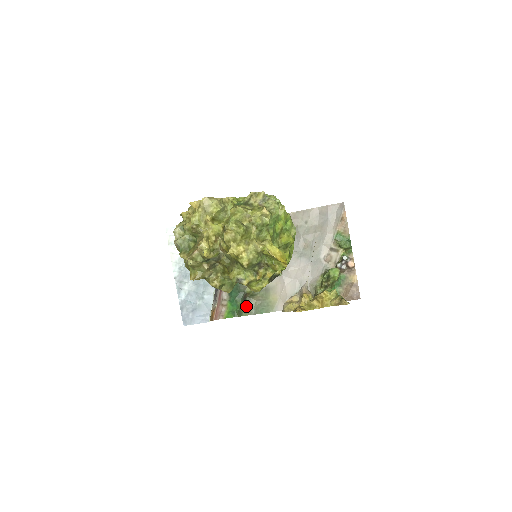
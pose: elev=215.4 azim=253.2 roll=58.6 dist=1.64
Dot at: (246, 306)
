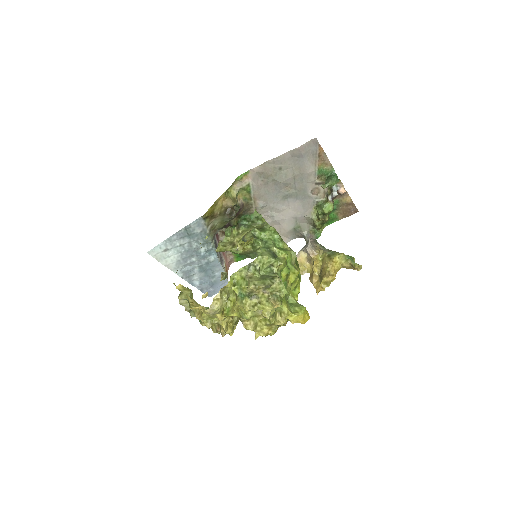
Dot at: occluded
